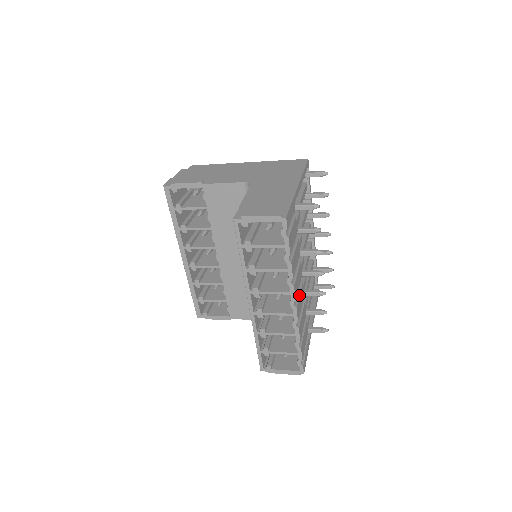
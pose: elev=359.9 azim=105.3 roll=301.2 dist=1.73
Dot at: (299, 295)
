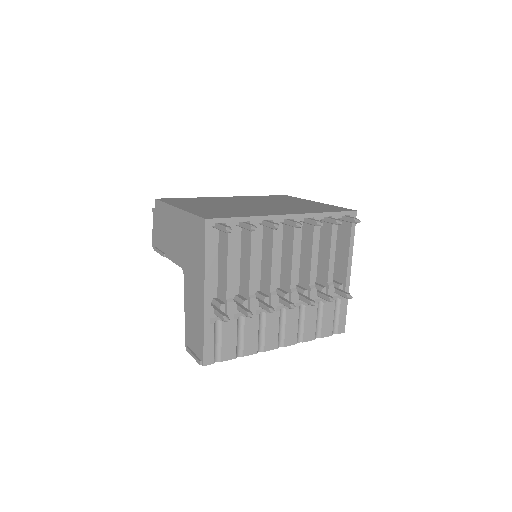
Dot at: (284, 330)
